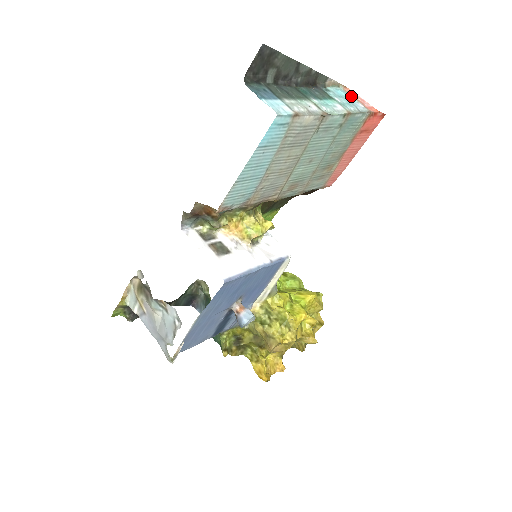
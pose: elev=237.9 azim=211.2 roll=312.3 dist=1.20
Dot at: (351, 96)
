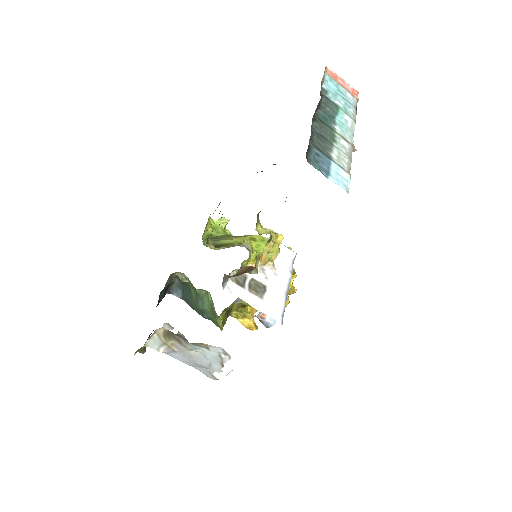
Dot at: (337, 83)
